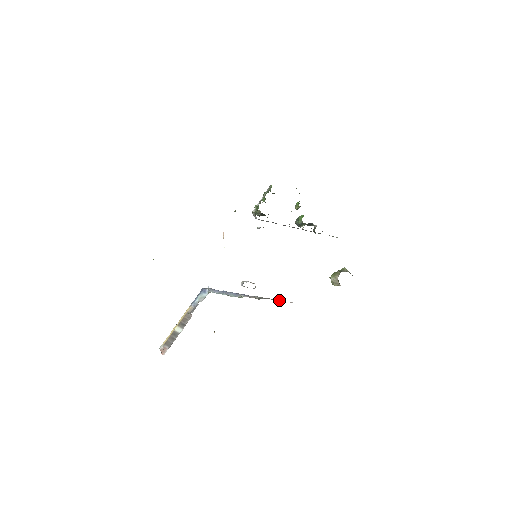
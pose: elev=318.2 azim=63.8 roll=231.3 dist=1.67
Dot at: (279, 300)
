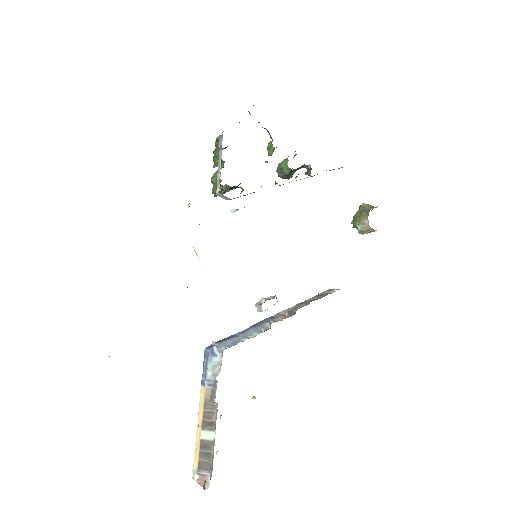
Dot at: (316, 299)
